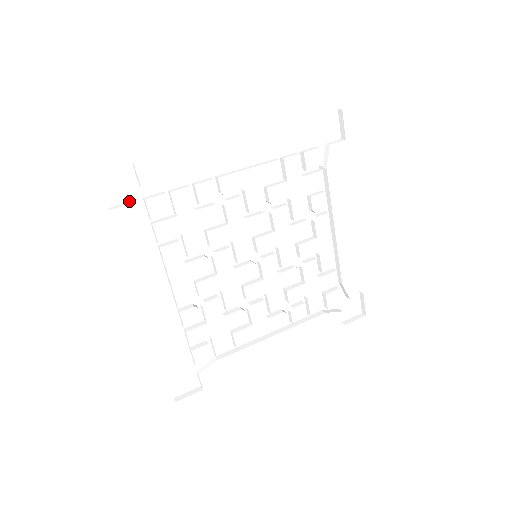
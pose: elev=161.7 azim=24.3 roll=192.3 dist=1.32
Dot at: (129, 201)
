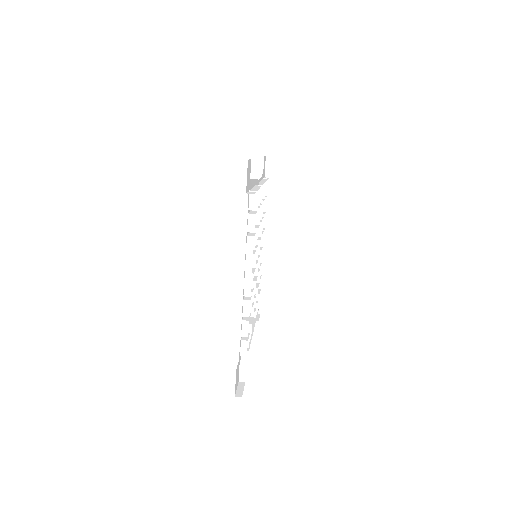
Dot at: (248, 191)
